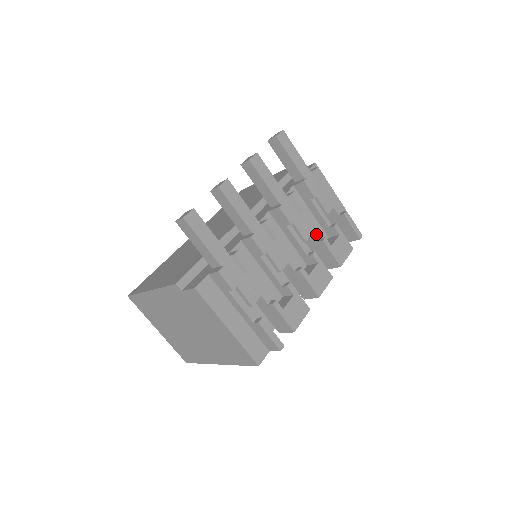
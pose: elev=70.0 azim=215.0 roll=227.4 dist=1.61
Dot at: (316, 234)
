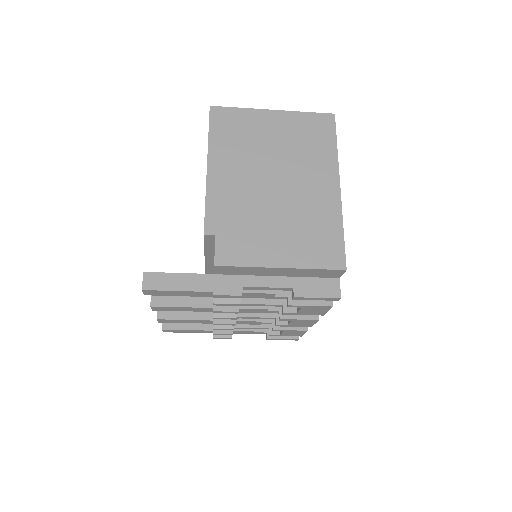
Dot at: (274, 305)
